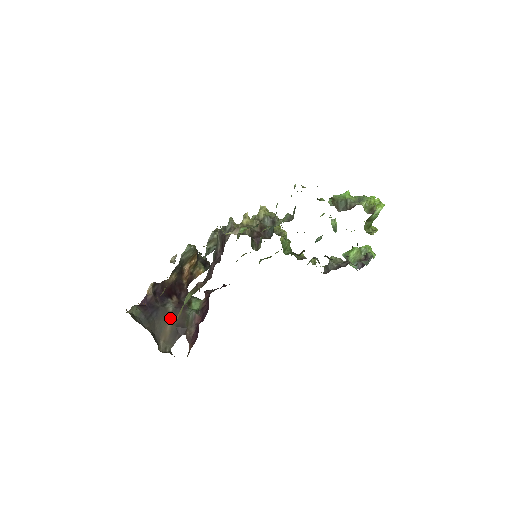
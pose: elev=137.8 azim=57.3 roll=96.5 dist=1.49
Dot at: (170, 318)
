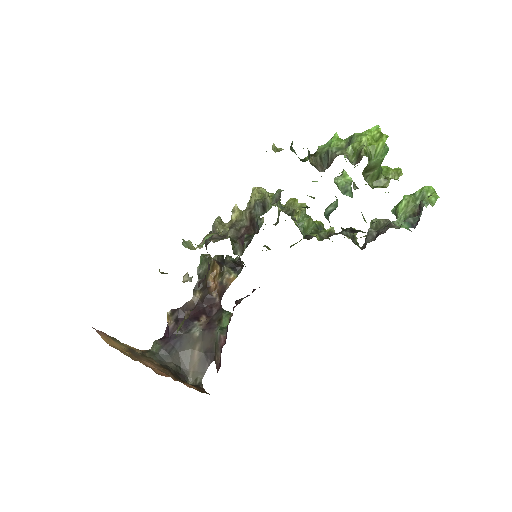
Dot at: (197, 344)
